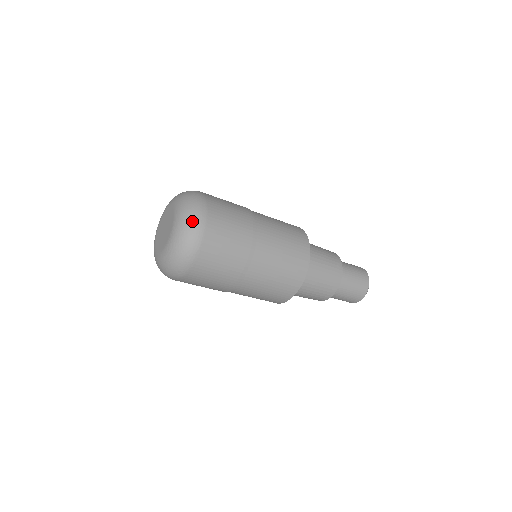
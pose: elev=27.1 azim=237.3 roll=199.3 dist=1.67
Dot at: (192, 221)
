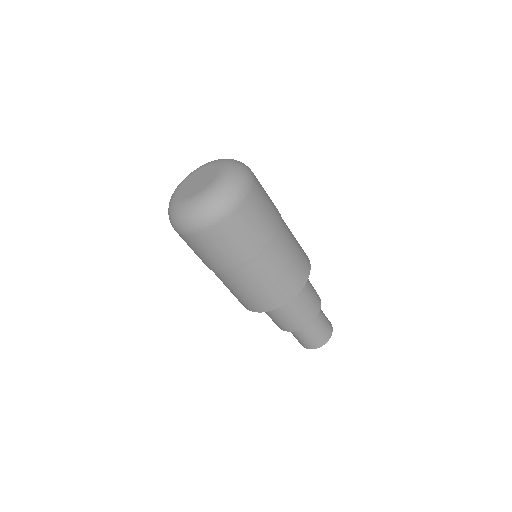
Dot at: (236, 187)
